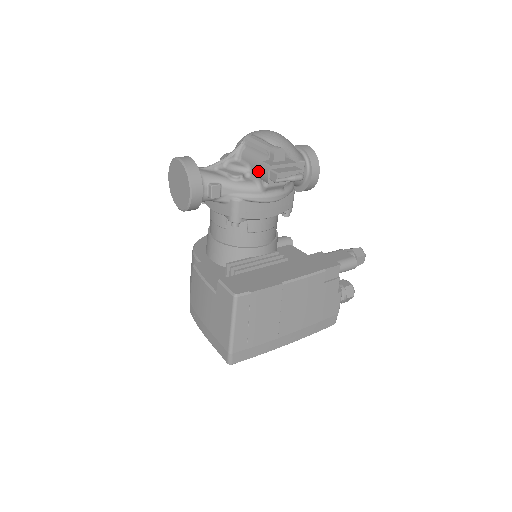
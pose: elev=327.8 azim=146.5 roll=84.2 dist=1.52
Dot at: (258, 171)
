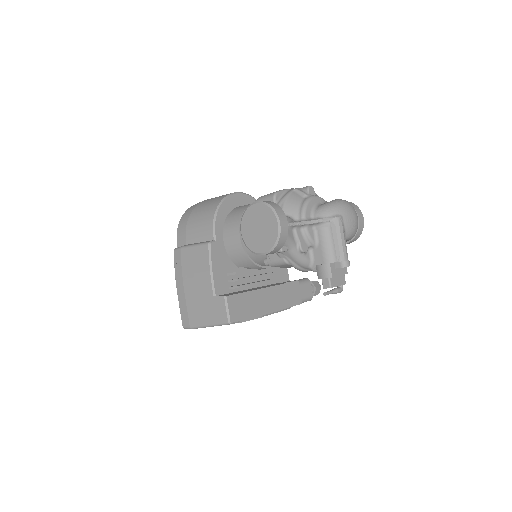
Dot at: (320, 259)
